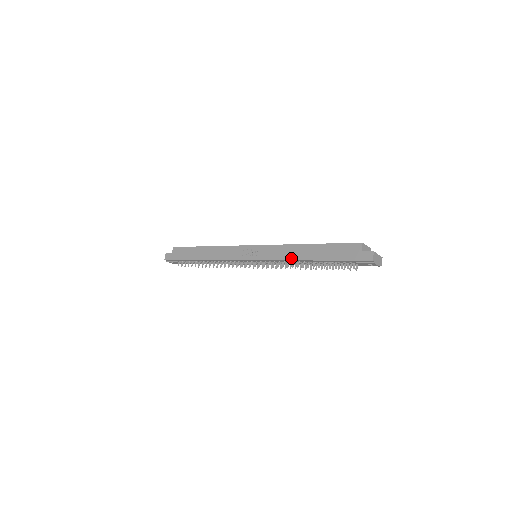
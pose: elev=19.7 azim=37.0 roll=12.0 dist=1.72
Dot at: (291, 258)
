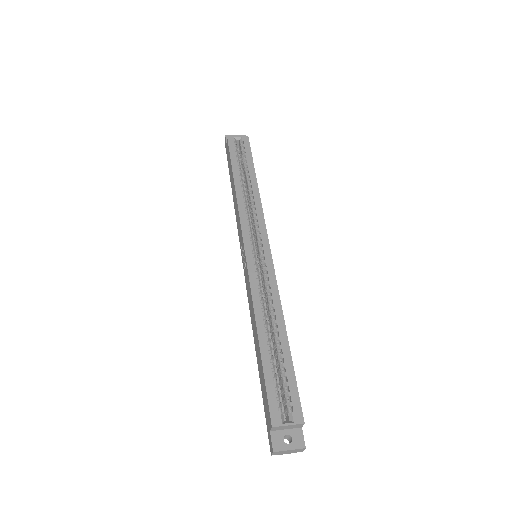
Dot at: (251, 323)
